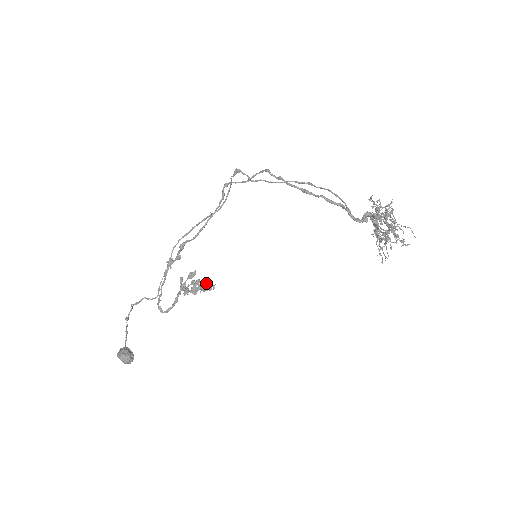
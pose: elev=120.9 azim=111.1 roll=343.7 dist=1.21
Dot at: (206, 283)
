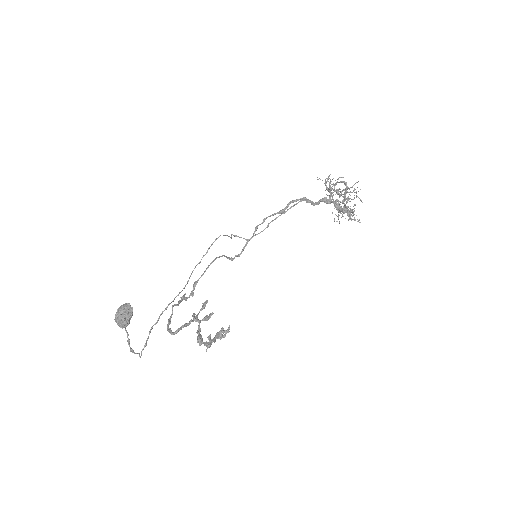
Dot at: occluded
